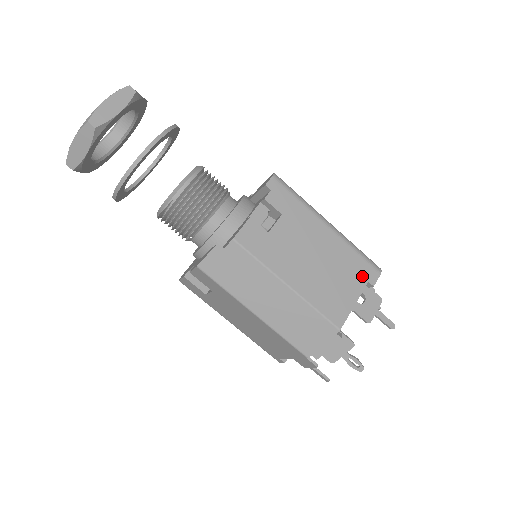
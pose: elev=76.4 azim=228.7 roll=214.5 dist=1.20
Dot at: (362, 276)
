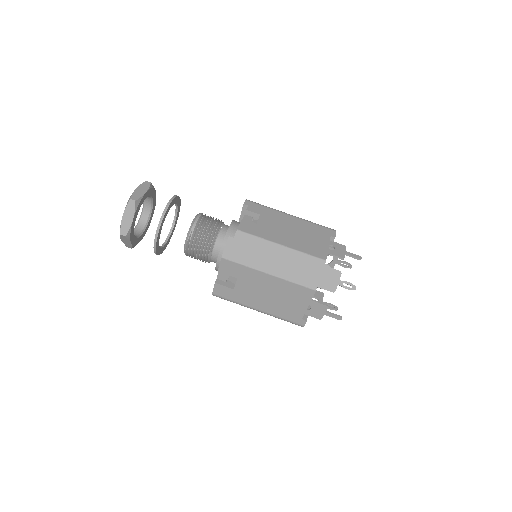
Dot at: (325, 234)
